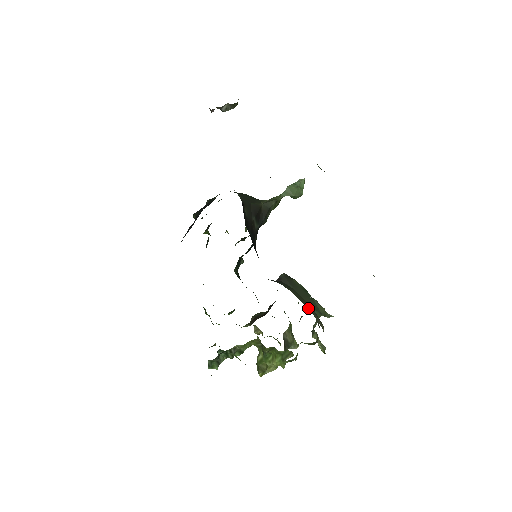
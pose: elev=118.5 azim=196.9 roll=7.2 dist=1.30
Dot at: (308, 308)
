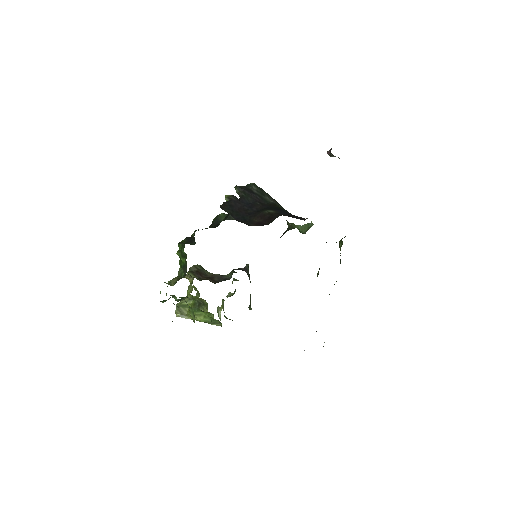
Dot at: occluded
